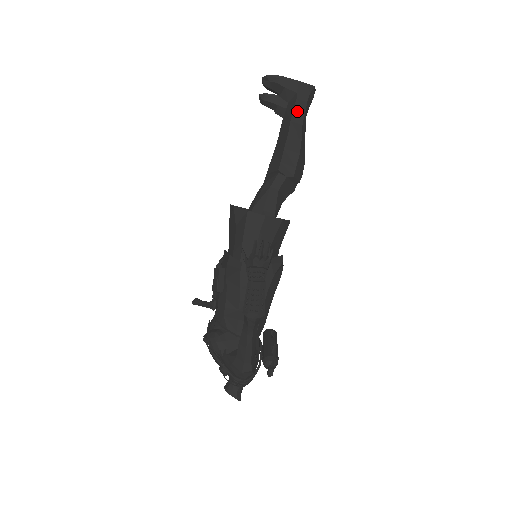
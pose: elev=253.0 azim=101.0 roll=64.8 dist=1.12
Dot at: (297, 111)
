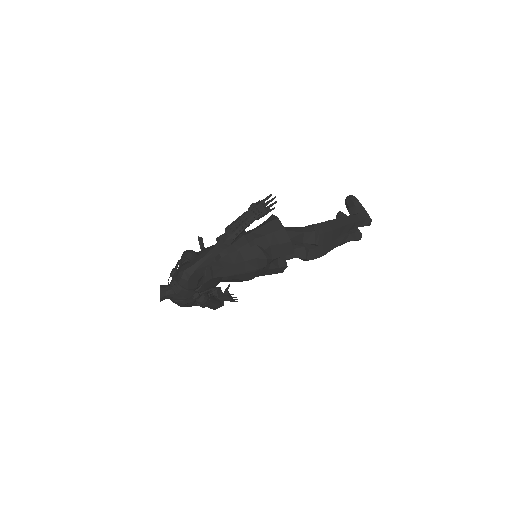
Dot at: (351, 218)
